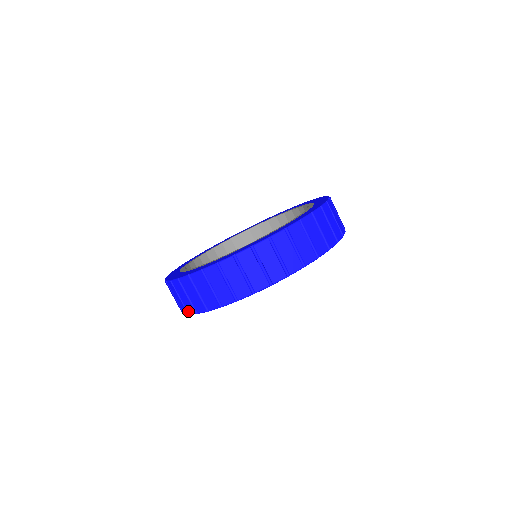
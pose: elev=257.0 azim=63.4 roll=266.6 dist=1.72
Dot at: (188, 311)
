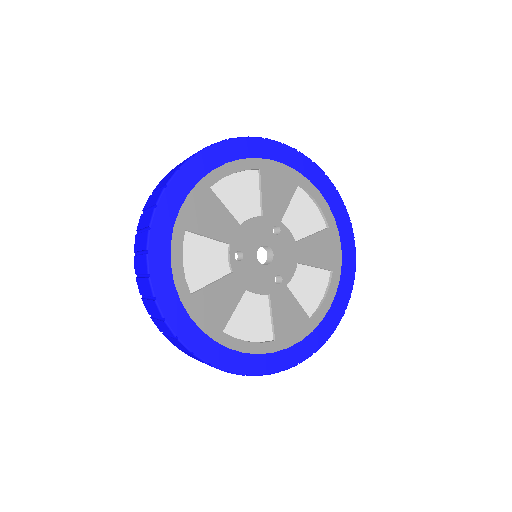
Dot at: (144, 248)
